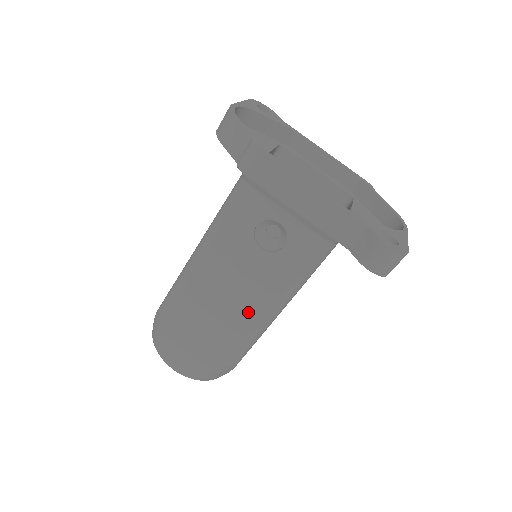
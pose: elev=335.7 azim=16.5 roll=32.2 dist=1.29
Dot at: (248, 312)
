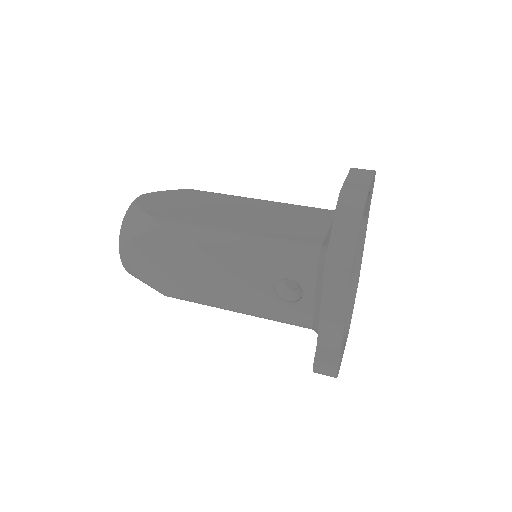
Dot at: (218, 295)
